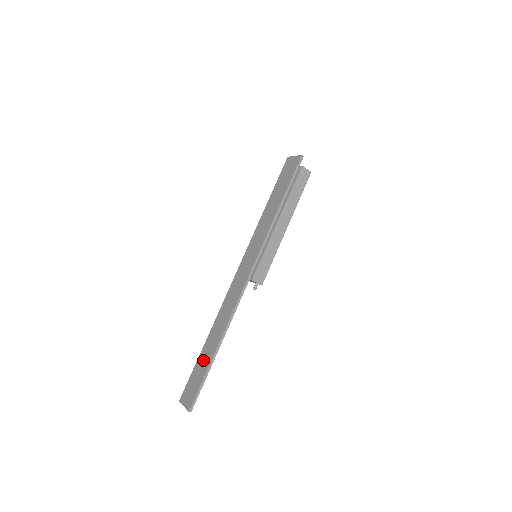
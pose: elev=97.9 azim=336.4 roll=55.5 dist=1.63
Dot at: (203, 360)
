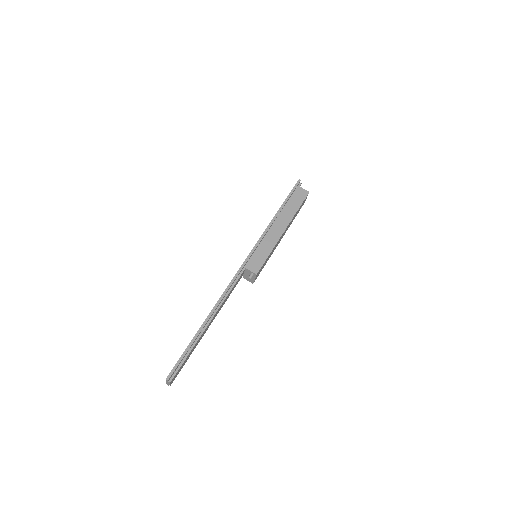
Dot at: occluded
